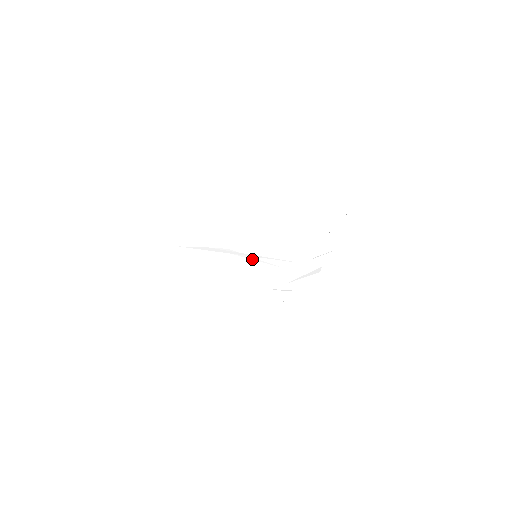
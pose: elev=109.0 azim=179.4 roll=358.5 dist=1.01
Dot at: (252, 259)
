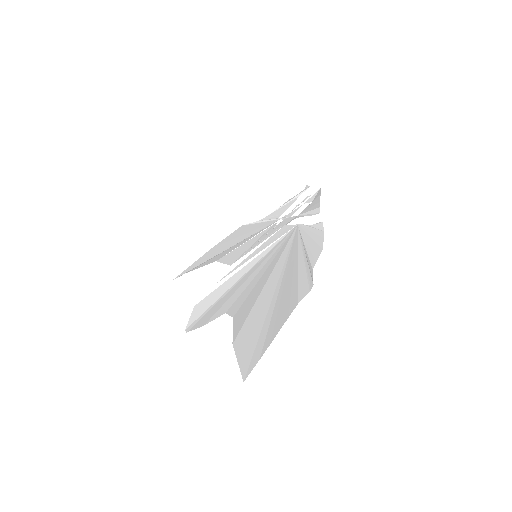
Dot at: (255, 250)
